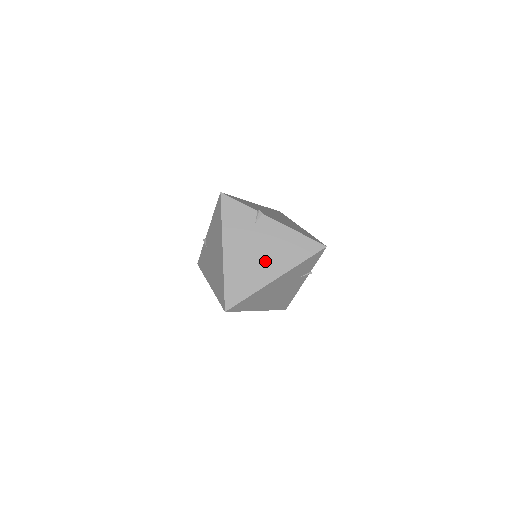
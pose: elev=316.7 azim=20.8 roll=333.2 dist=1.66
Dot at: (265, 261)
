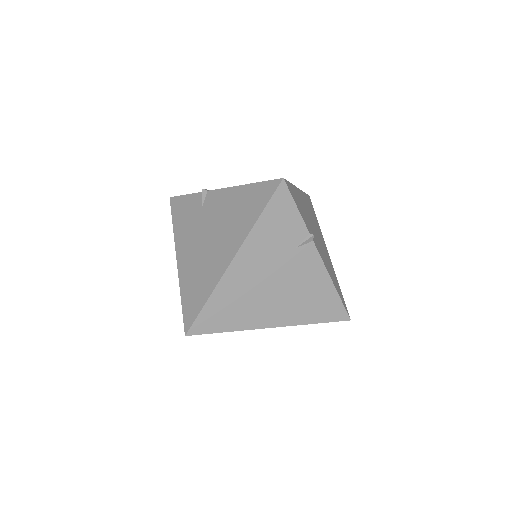
Dot at: (274, 300)
